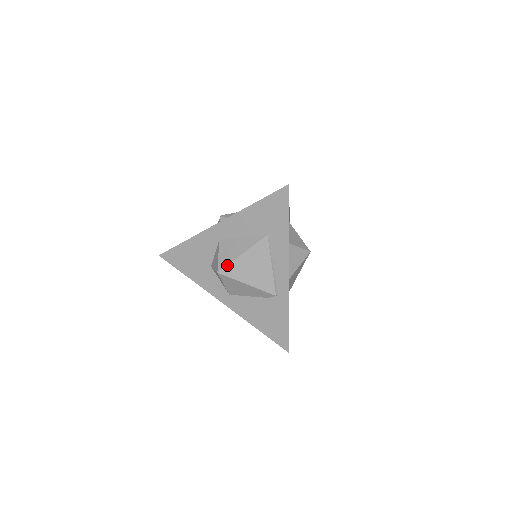
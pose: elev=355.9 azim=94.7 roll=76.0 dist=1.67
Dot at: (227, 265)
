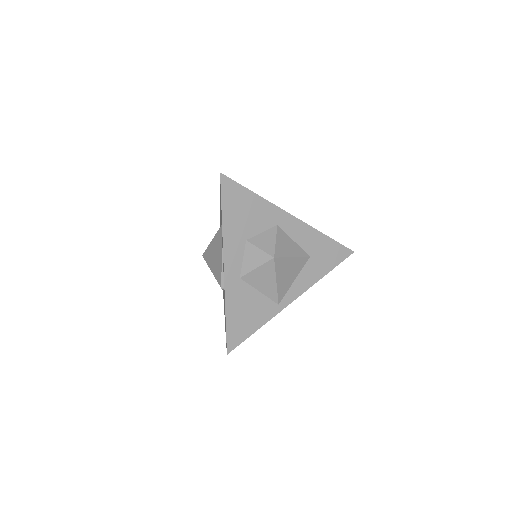
Dot at: (206, 250)
